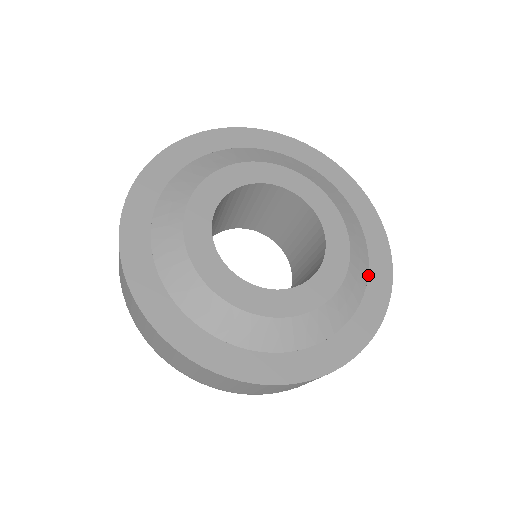
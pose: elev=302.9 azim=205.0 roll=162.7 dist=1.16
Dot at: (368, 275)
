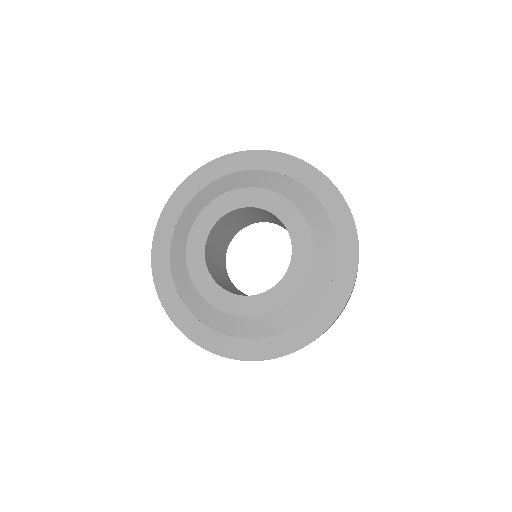
Dot at: (294, 326)
